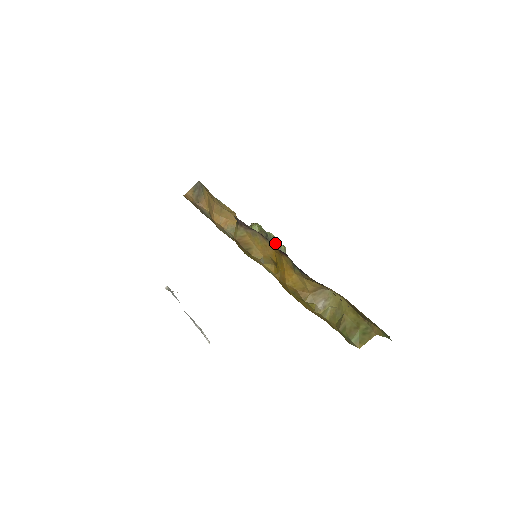
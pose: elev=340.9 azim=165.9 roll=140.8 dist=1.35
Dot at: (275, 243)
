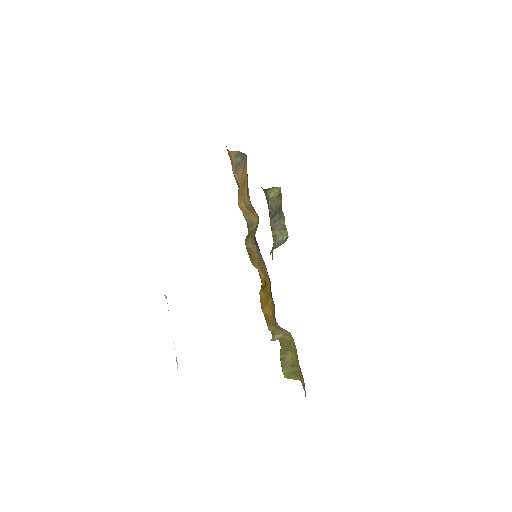
Dot at: (283, 223)
